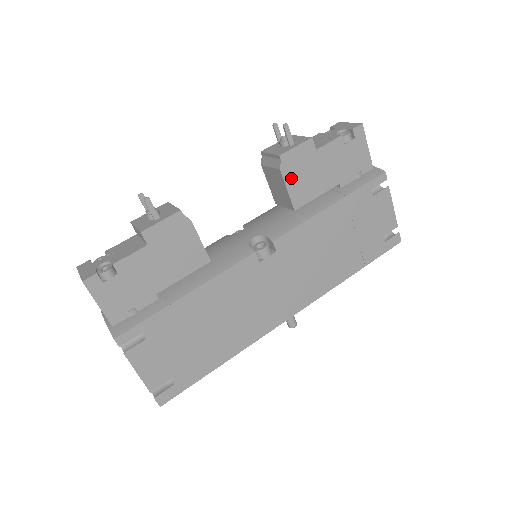
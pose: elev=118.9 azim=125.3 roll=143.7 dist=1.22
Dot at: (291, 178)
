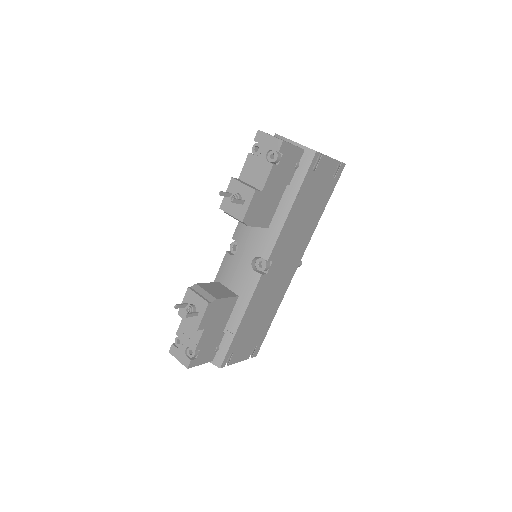
Dot at: (256, 220)
